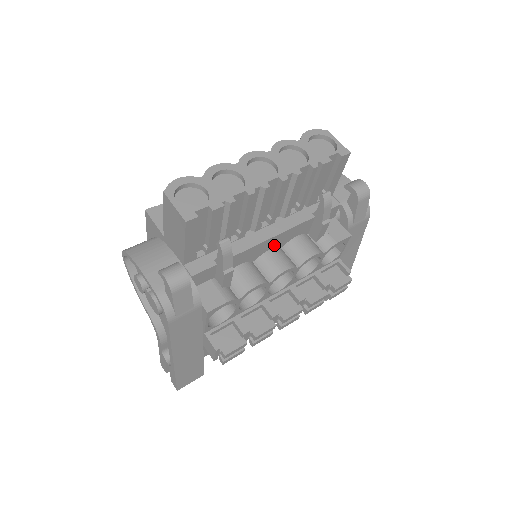
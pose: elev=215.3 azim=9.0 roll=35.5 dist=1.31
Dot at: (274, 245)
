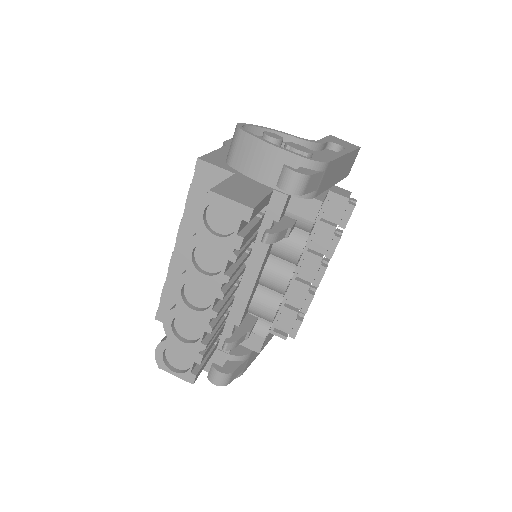
Dot at: (262, 270)
